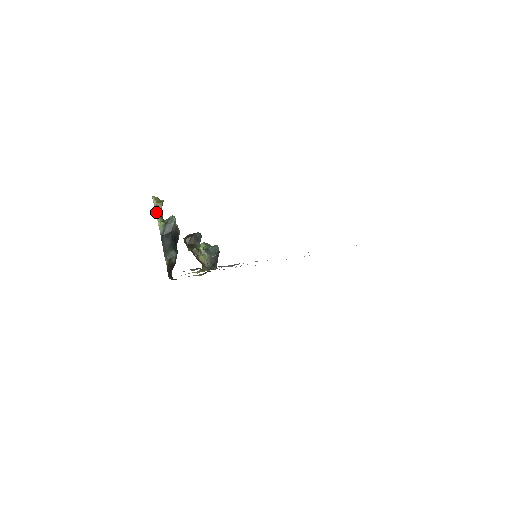
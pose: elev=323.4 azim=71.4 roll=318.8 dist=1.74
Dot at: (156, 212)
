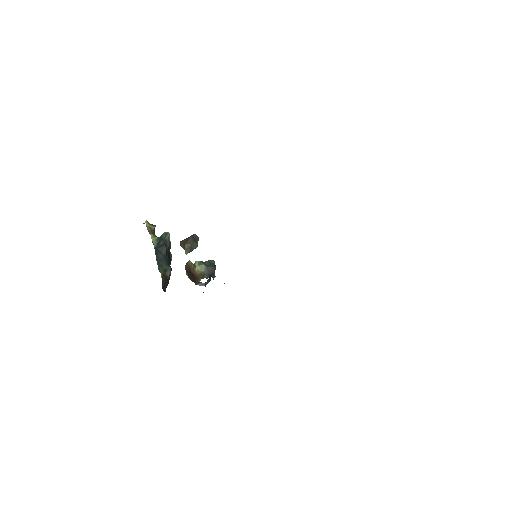
Dot at: (149, 231)
